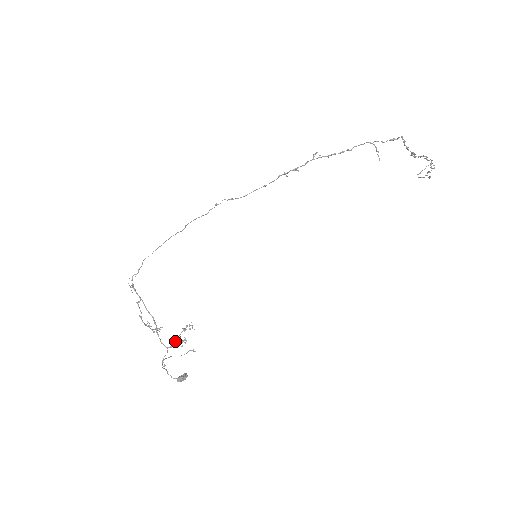
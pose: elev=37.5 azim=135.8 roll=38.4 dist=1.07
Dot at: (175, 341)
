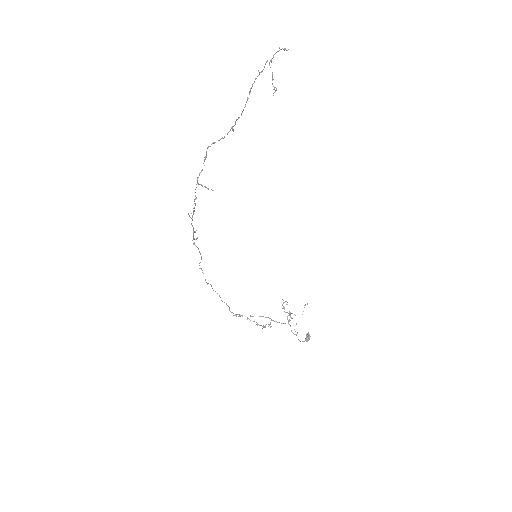
Dot at: (287, 316)
